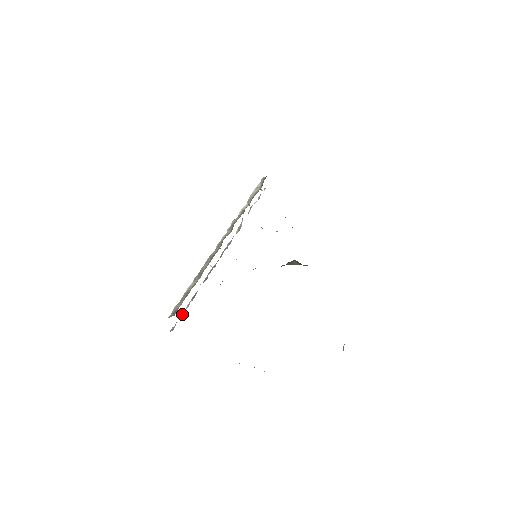
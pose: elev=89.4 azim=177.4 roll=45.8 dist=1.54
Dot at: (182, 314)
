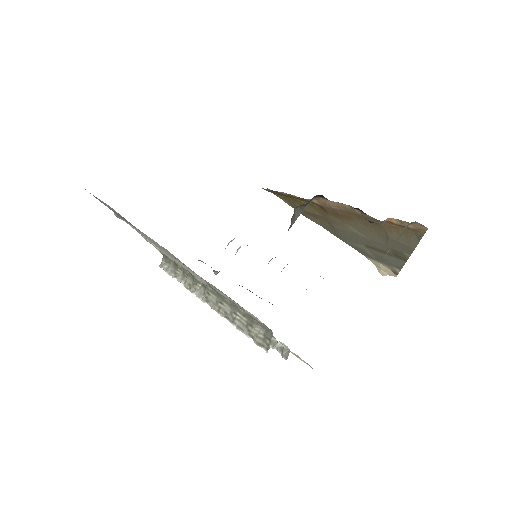
Dot at: (271, 342)
